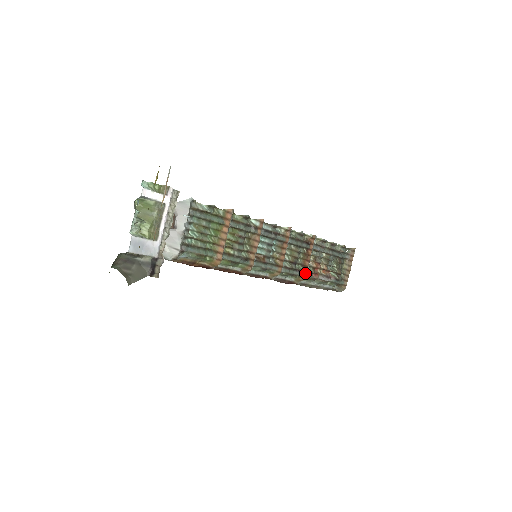
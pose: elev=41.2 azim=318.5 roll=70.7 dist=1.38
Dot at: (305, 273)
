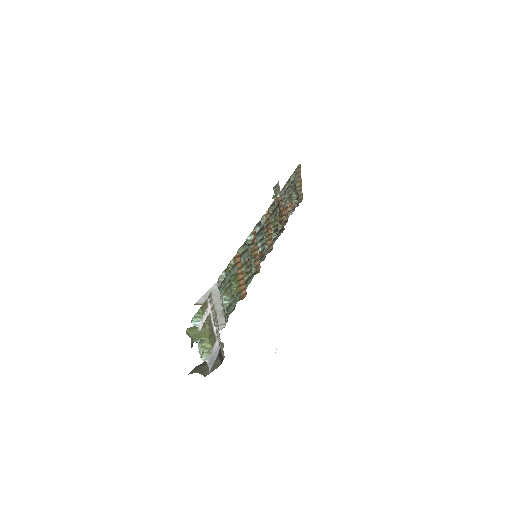
Dot at: (283, 226)
